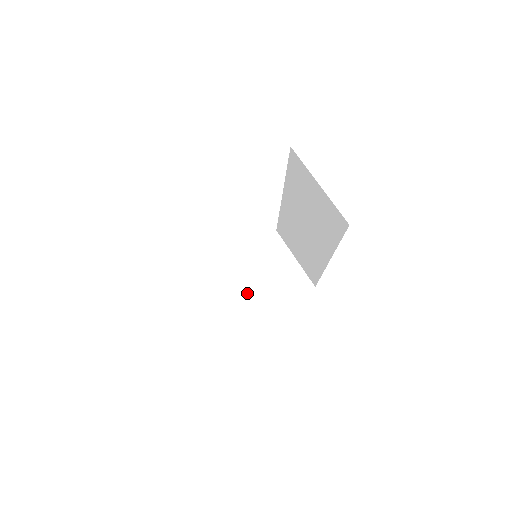
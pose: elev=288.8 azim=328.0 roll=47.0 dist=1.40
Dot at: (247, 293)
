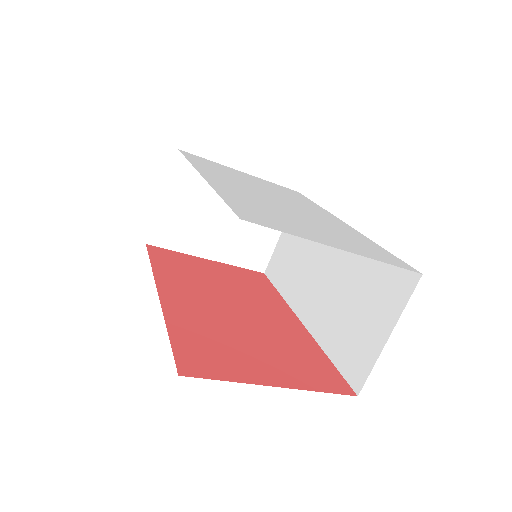
Dot at: (208, 220)
